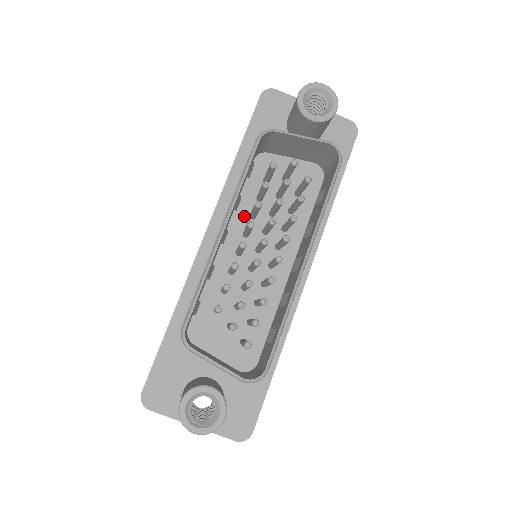
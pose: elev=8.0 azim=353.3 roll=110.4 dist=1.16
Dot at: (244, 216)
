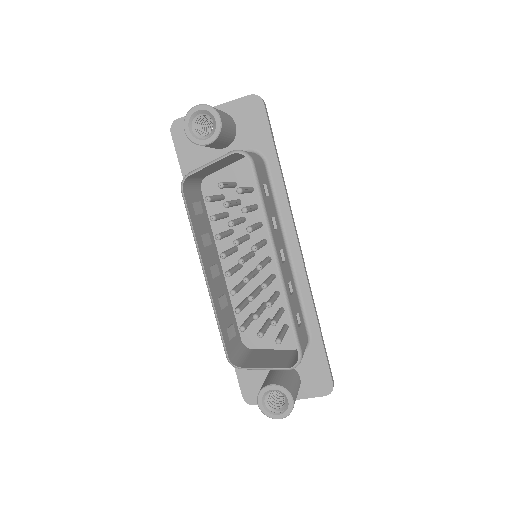
Dot at: occluded
